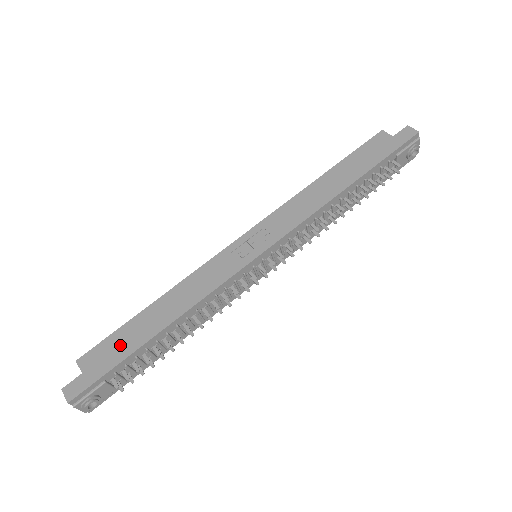
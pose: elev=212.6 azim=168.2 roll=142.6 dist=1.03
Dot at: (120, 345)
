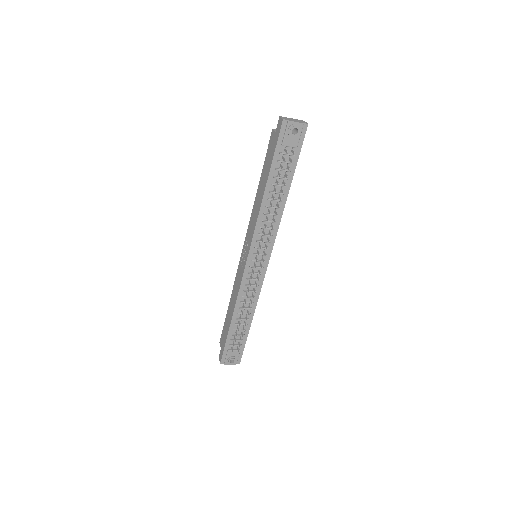
Dot at: (225, 331)
